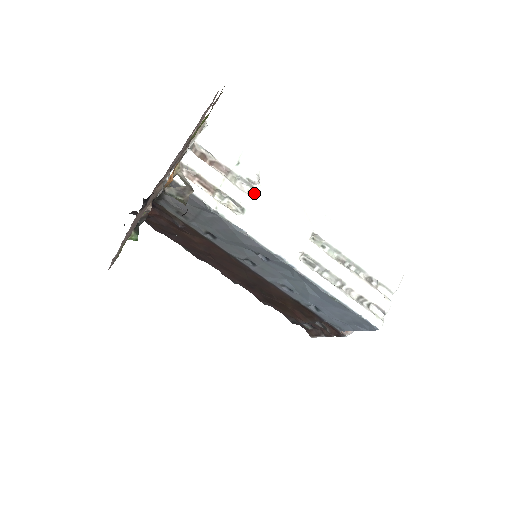
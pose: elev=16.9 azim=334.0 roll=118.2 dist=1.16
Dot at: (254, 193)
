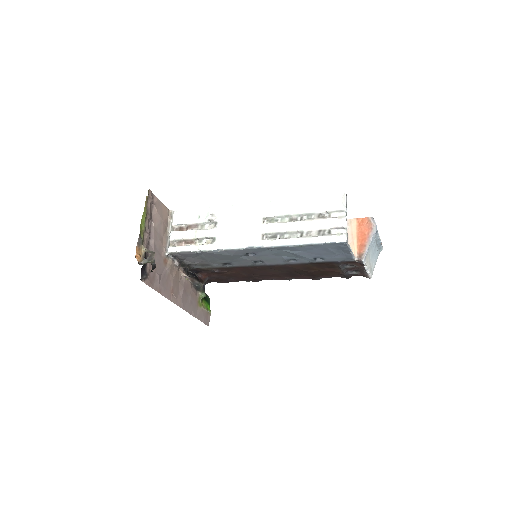
Dot at: (216, 225)
